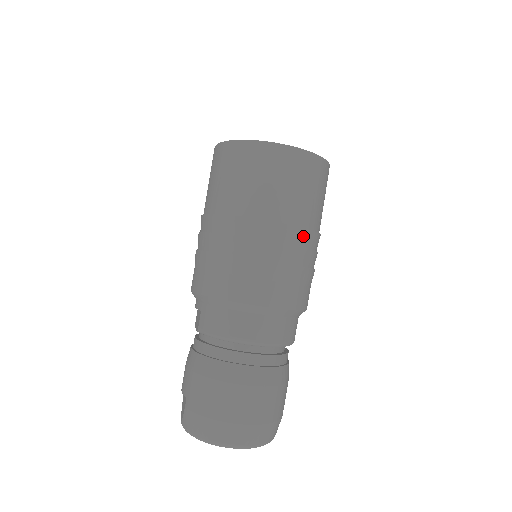
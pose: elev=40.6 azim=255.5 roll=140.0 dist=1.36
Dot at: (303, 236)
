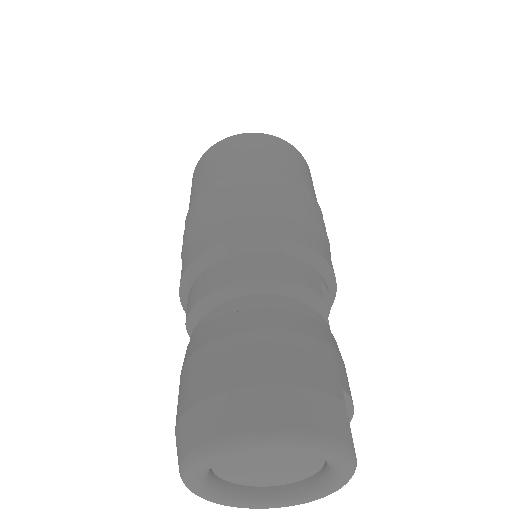
Dot at: (277, 181)
